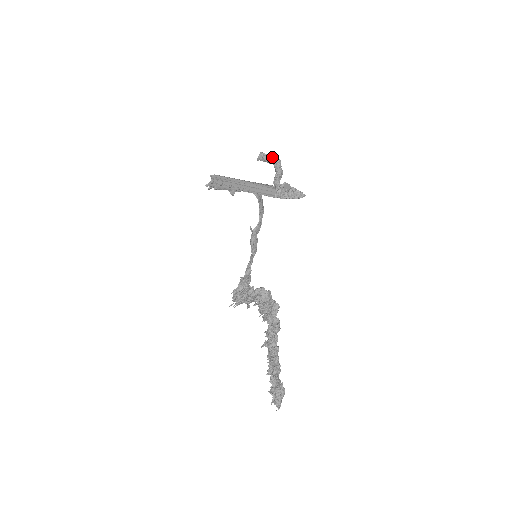
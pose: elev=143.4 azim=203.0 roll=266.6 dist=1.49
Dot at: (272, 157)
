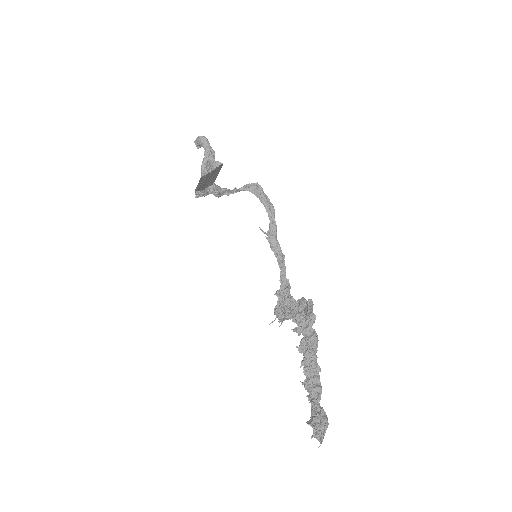
Dot at: (197, 138)
